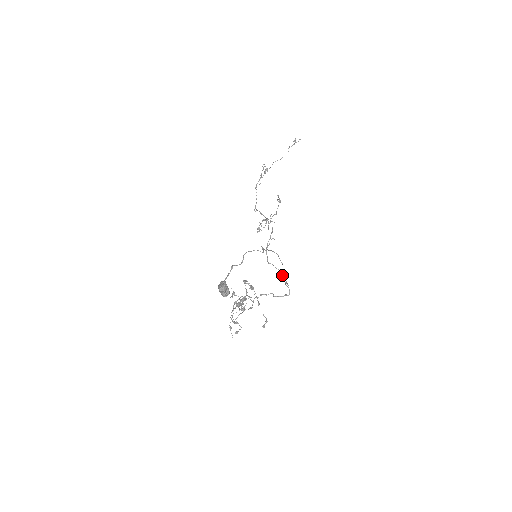
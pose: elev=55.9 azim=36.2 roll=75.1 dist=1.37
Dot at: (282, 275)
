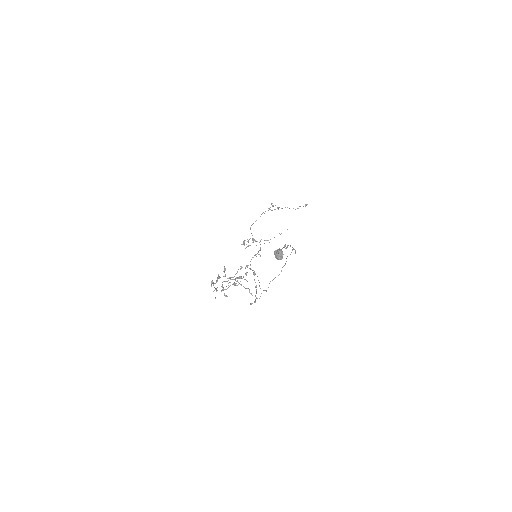
Dot at: occluded
